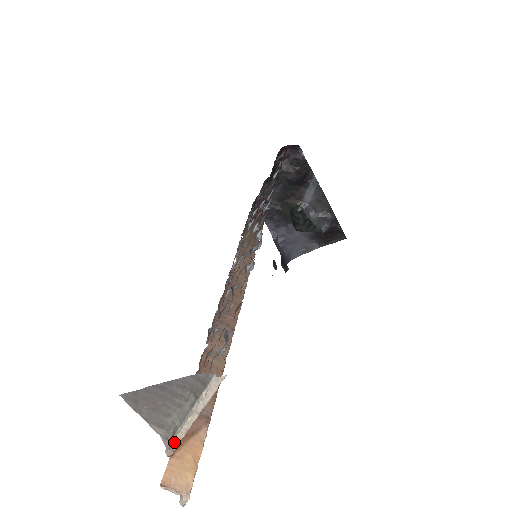
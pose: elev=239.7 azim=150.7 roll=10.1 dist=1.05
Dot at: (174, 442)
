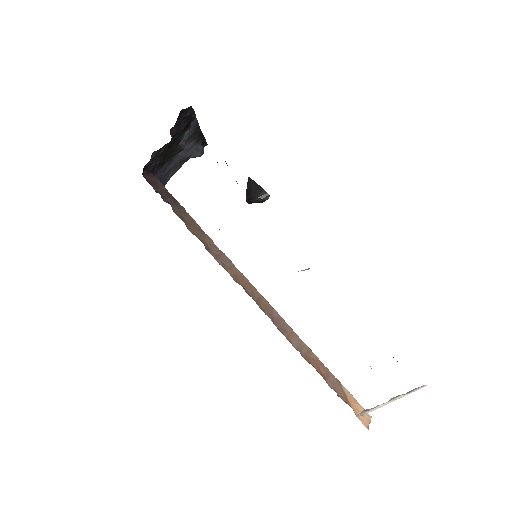
Dot at: occluded
